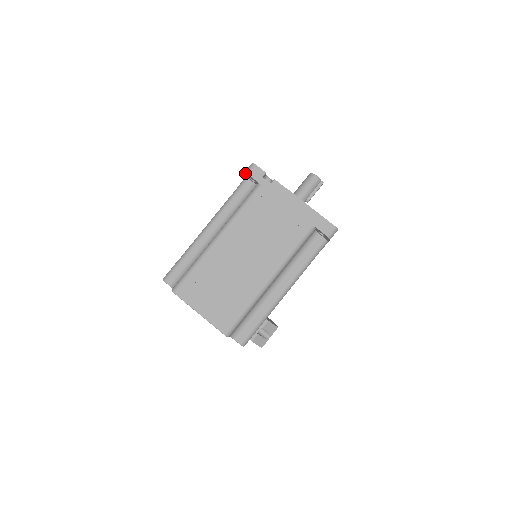
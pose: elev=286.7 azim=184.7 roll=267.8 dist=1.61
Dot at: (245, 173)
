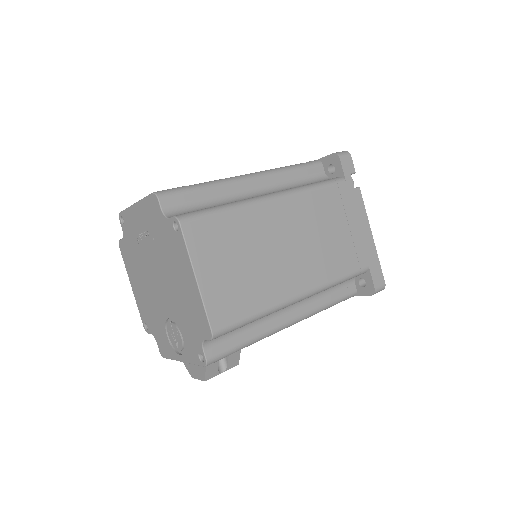
Dot at: (334, 154)
